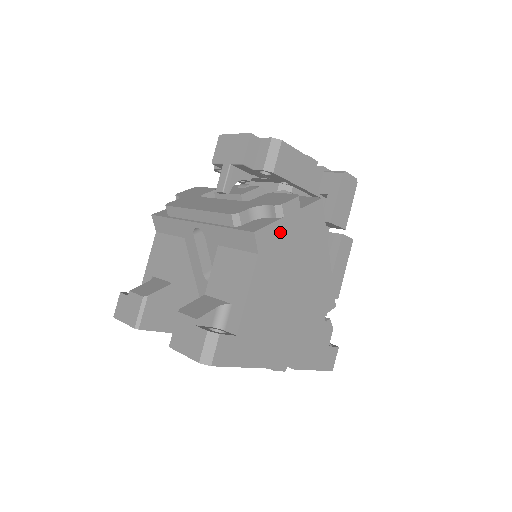
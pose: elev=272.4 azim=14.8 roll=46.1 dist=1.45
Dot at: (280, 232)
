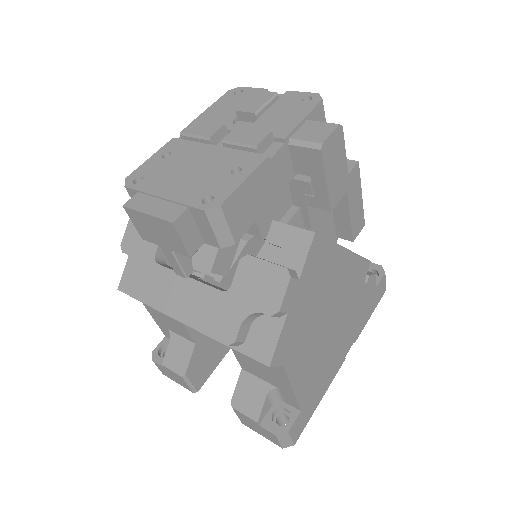
Dot at: (291, 324)
